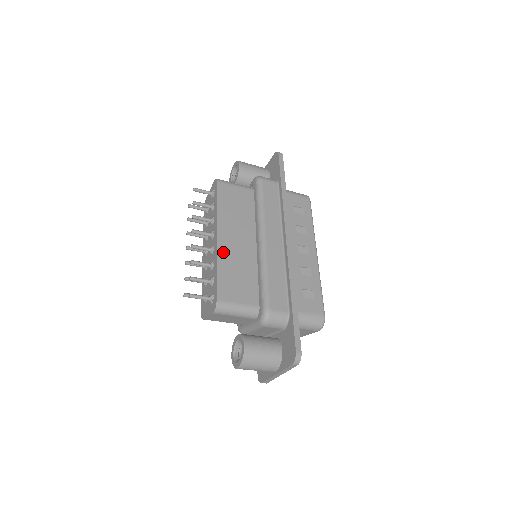
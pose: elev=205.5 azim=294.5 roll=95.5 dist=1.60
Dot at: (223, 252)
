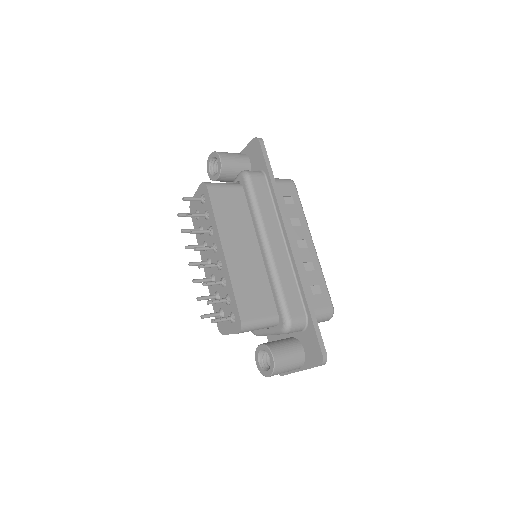
Dot at: (233, 268)
